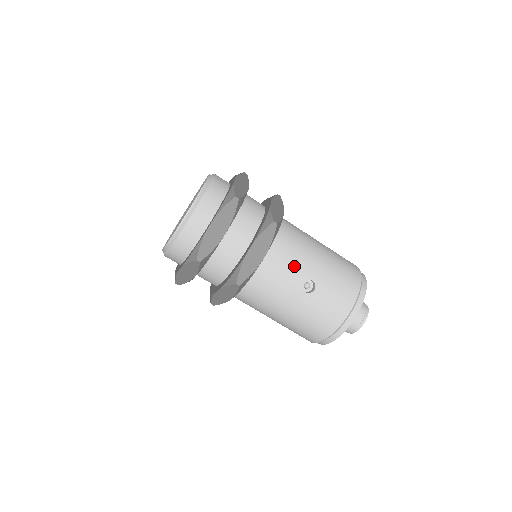
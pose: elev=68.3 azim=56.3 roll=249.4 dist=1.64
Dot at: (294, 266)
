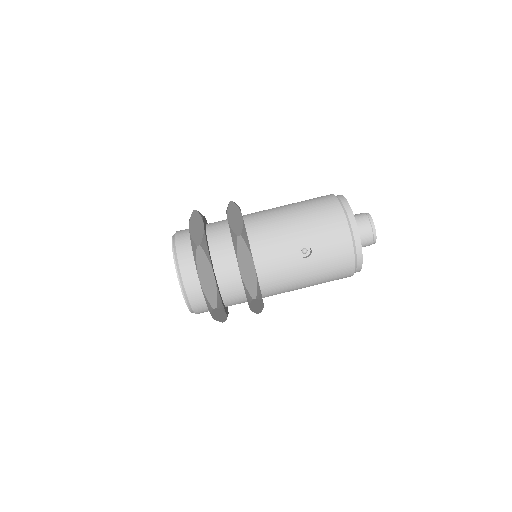
Dot at: (282, 248)
